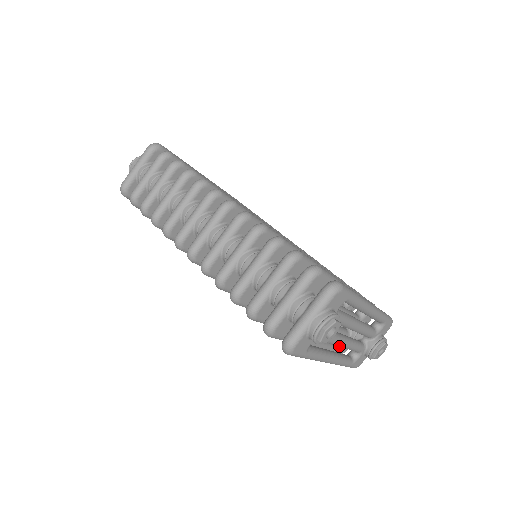
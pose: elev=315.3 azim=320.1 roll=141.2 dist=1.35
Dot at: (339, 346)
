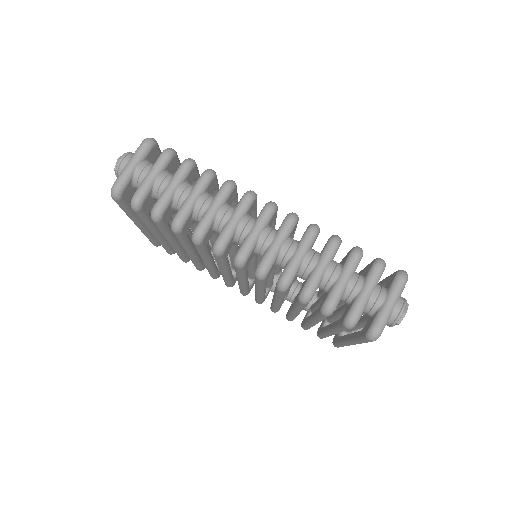
Dot at: occluded
